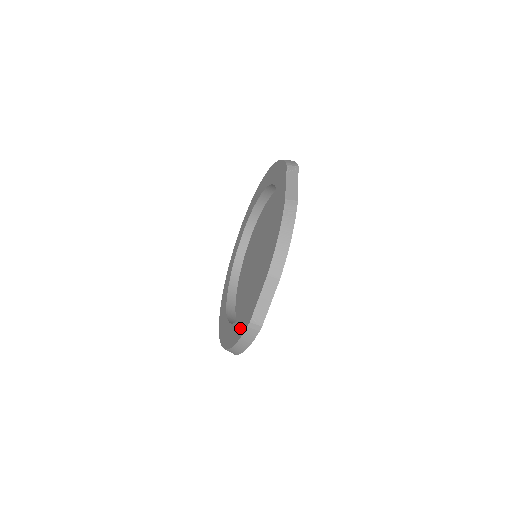
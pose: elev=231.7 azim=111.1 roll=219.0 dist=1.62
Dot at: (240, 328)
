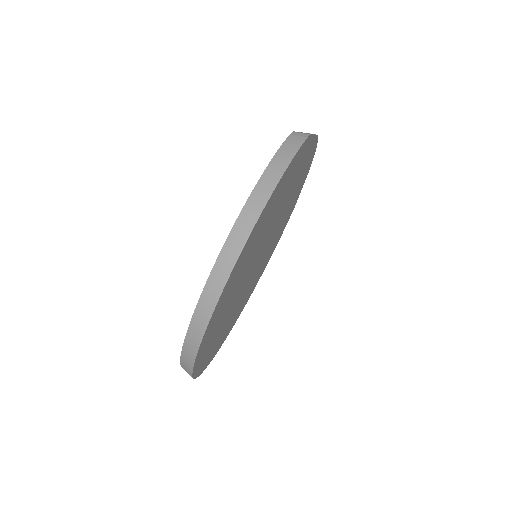
Dot at: occluded
